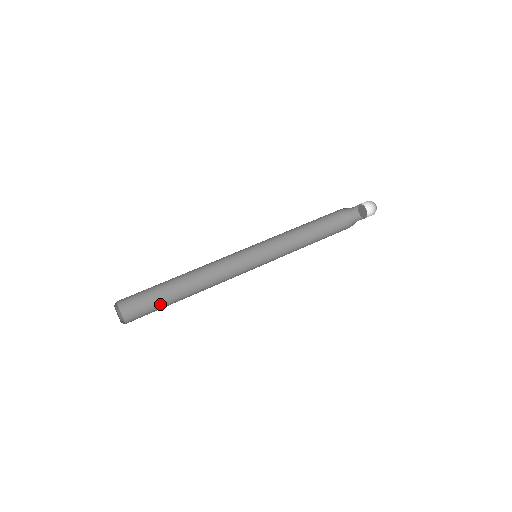
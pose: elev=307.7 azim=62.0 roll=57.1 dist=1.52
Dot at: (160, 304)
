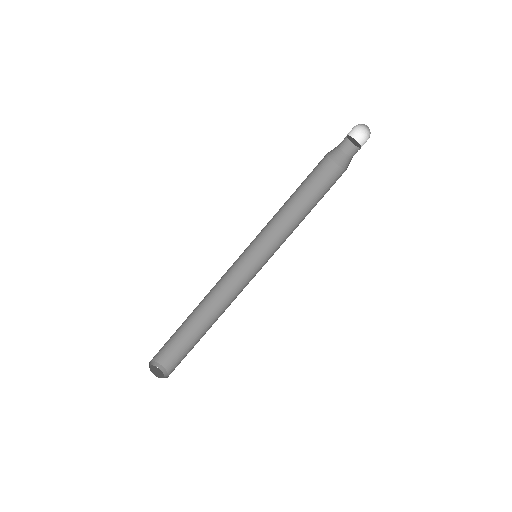
Dot at: (185, 337)
